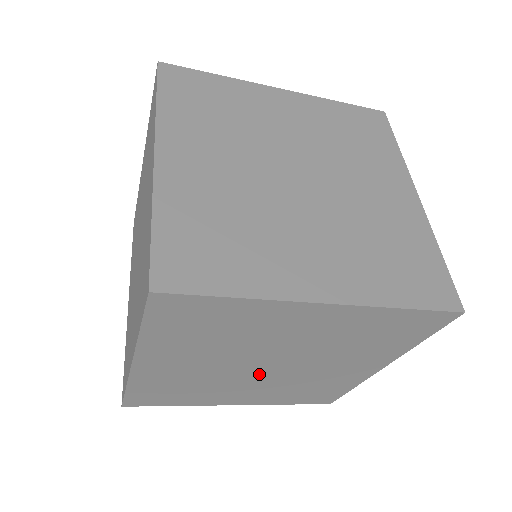
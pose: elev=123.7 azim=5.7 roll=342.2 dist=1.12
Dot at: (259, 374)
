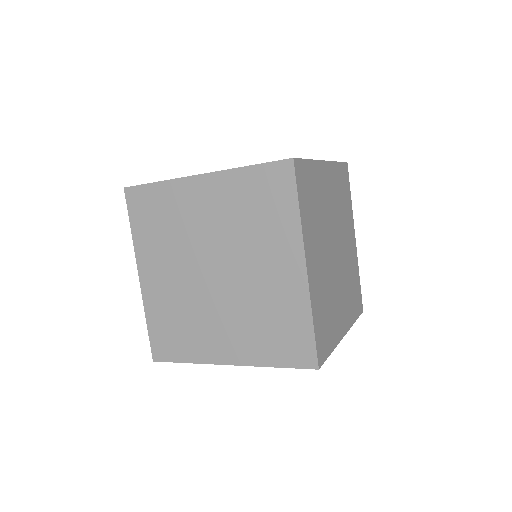
Dot at: occluded
